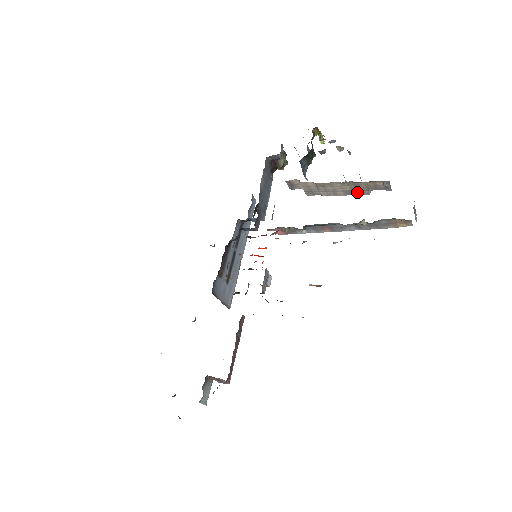
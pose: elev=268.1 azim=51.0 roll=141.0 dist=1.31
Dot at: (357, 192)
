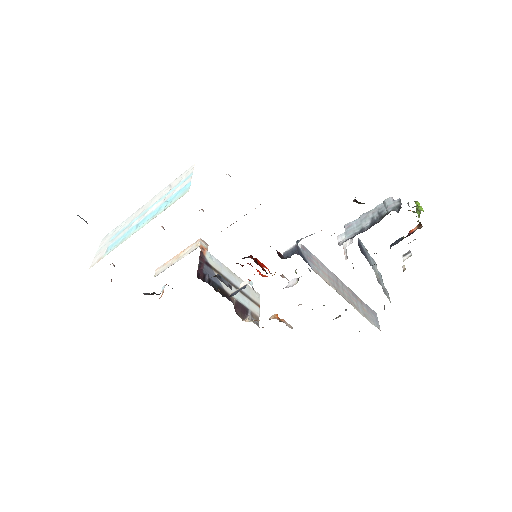
Dot at: occluded
